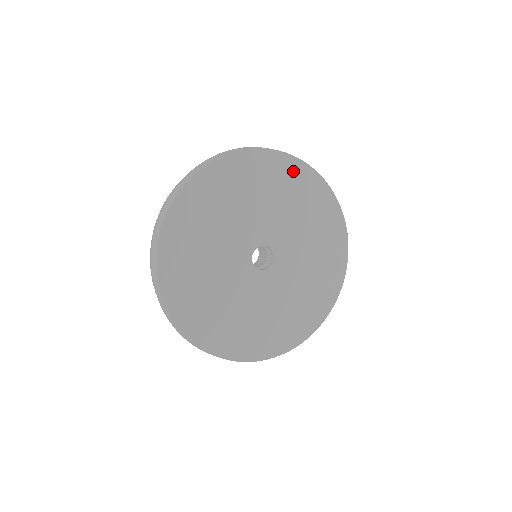
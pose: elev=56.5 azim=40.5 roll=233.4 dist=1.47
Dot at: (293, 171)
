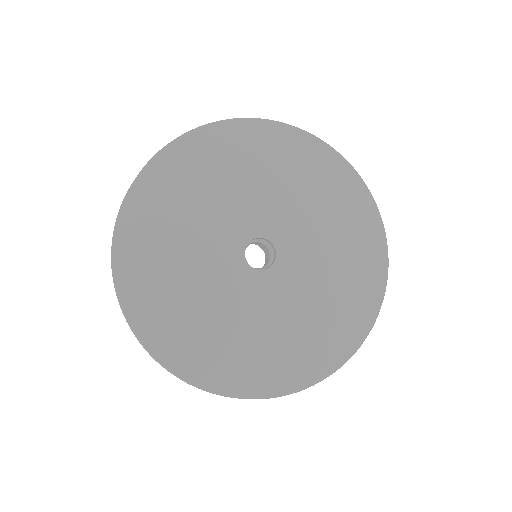
Dot at: (218, 140)
